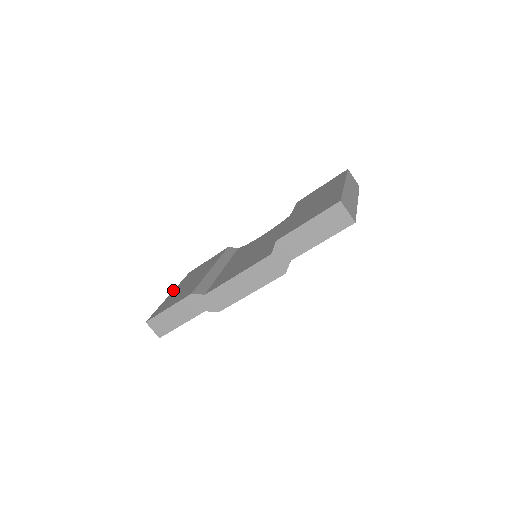
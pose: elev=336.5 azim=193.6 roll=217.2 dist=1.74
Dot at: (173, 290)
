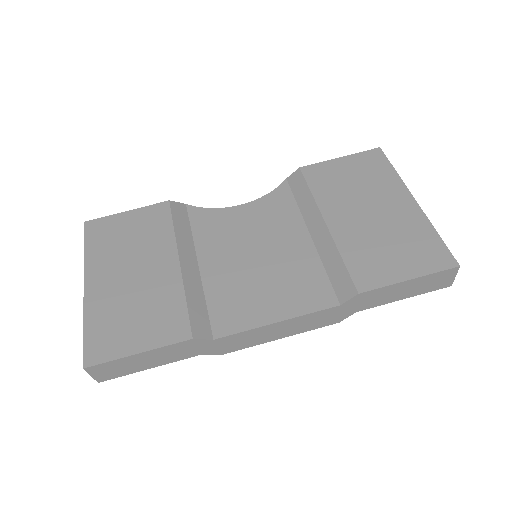
Dot at: occluded
